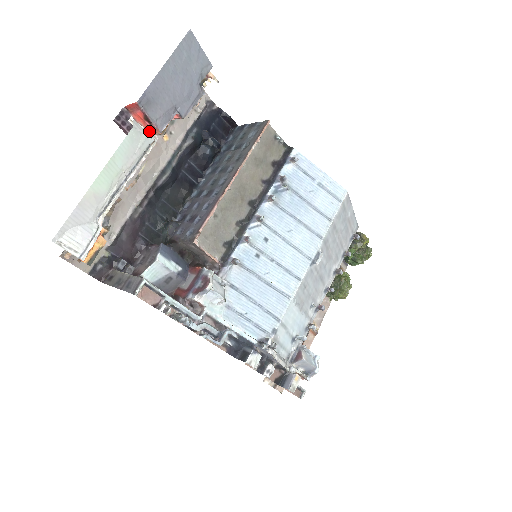
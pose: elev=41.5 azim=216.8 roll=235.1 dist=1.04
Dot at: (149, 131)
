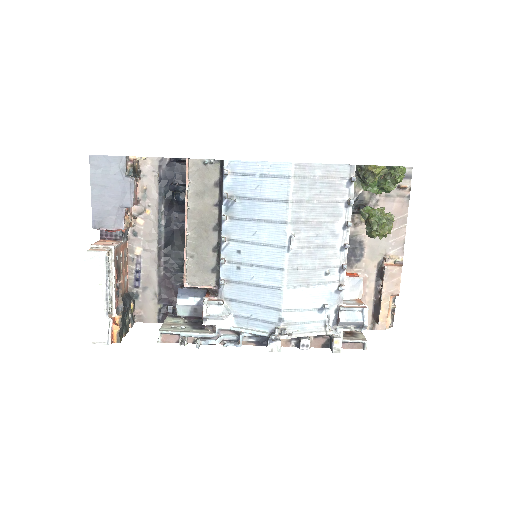
Dot at: (121, 230)
